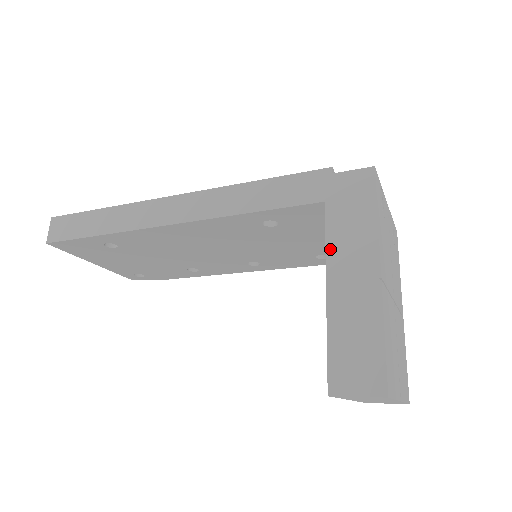
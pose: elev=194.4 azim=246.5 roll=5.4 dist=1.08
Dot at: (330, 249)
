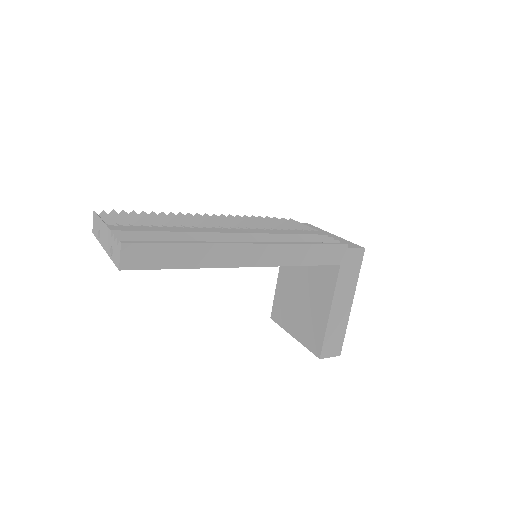
Dot at: (336, 292)
